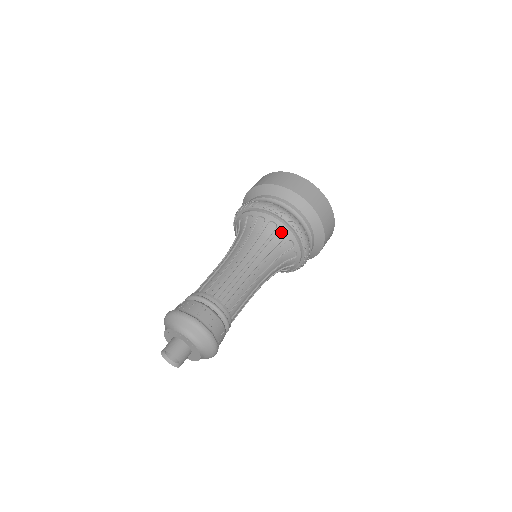
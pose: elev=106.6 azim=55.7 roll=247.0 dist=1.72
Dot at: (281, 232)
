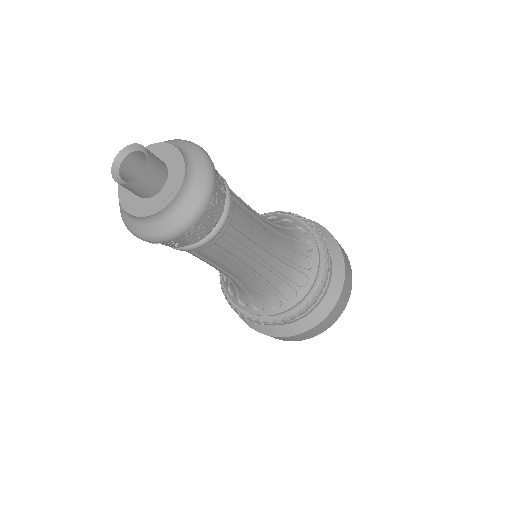
Dot at: (298, 230)
